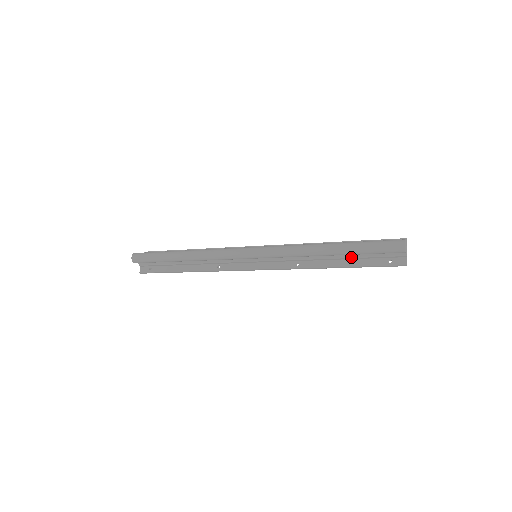
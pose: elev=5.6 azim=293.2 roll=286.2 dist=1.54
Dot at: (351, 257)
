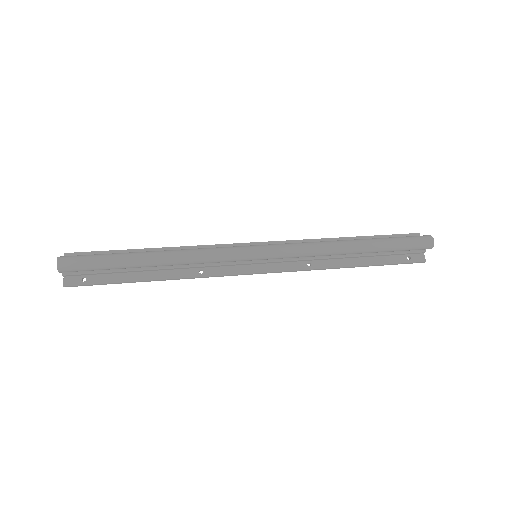
Dot at: (371, 255)
